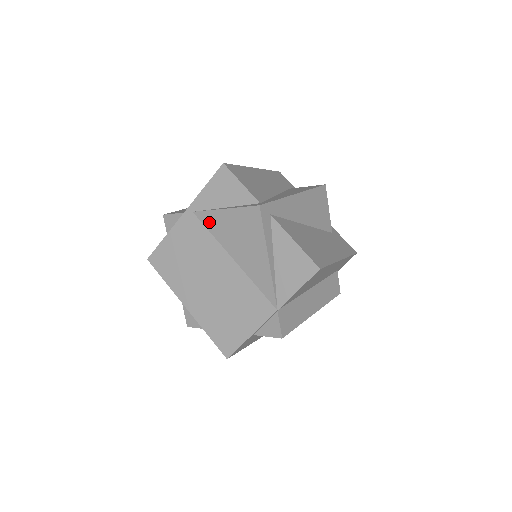
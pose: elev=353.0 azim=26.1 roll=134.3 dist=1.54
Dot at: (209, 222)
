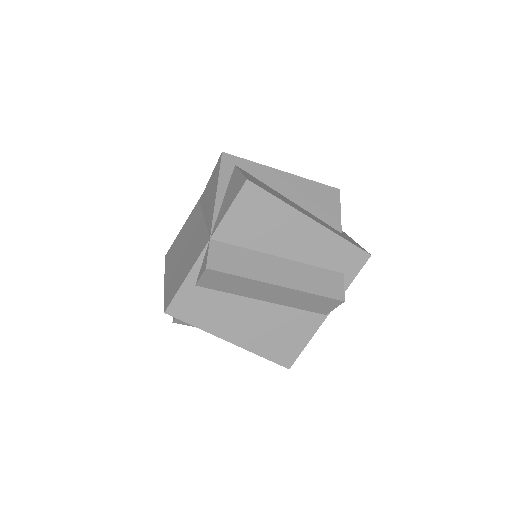
Dot at: (203, 199)
